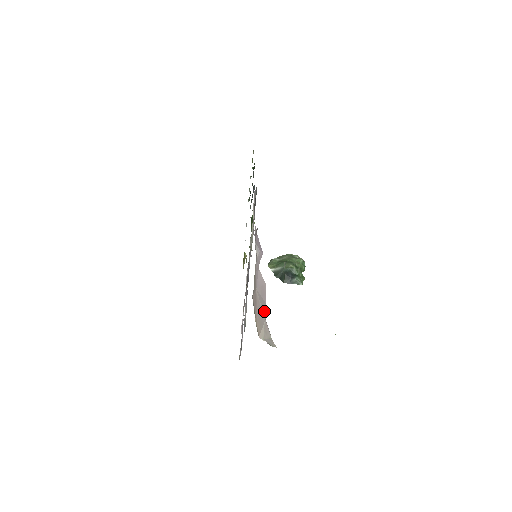
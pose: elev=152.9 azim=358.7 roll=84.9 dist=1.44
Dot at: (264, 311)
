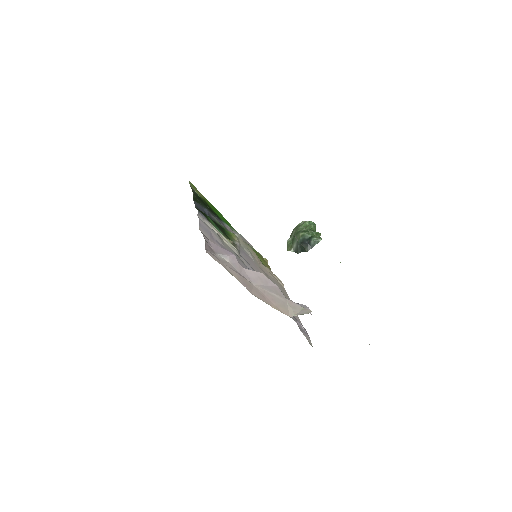
Dot at: (279, 294)
